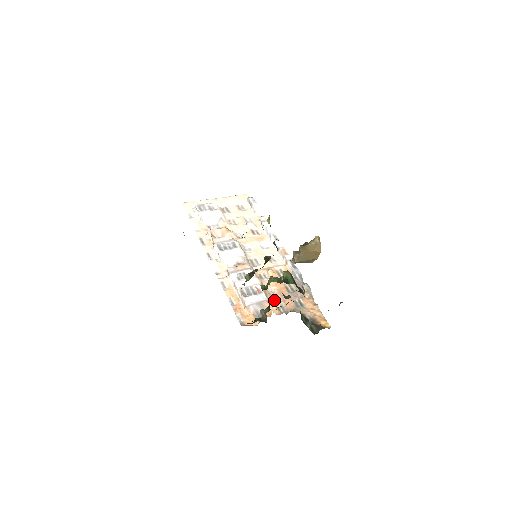
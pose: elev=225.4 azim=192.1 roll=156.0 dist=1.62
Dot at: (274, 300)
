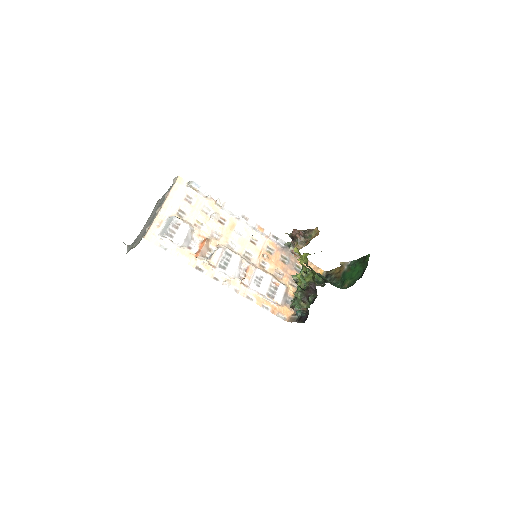
Dot at: (285, 280)
